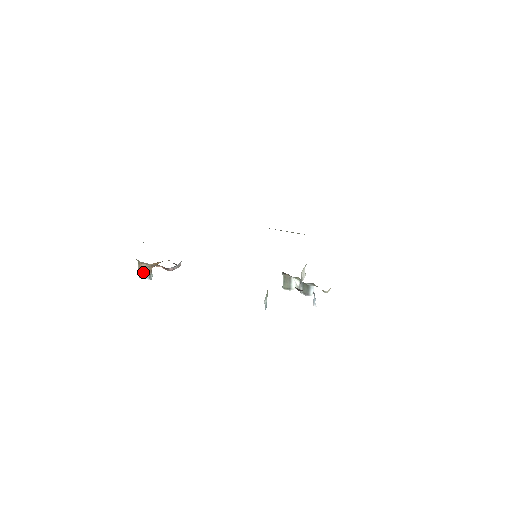
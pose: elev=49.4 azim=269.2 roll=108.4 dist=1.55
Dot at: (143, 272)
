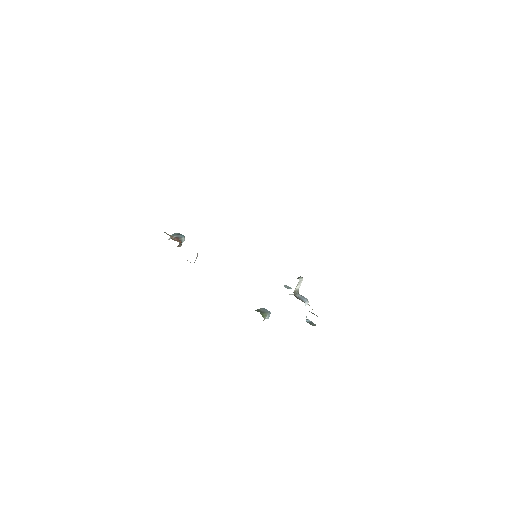
Dot at: occluded
